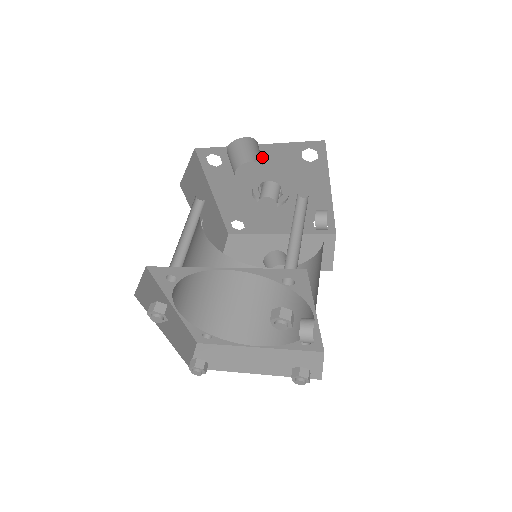
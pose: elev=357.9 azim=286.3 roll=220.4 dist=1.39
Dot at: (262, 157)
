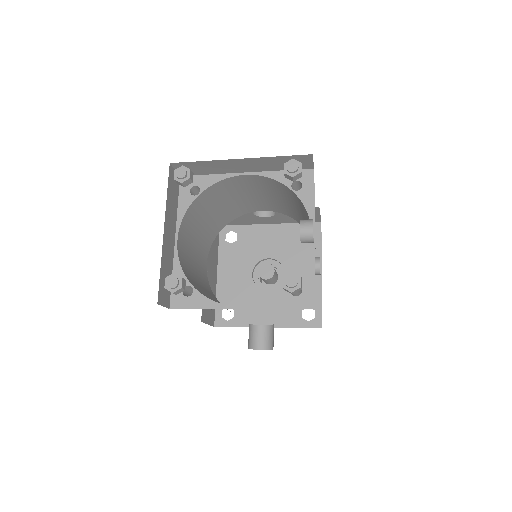
Dot at: (270, 236)
